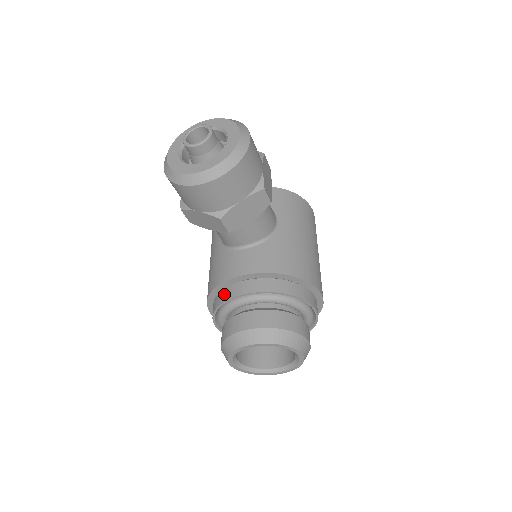
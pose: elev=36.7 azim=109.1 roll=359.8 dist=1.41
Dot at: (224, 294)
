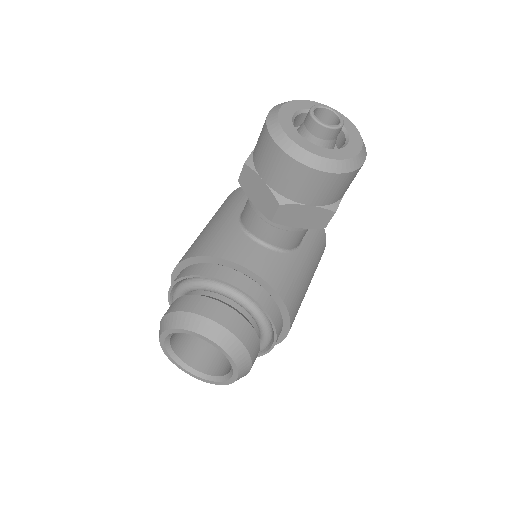
Dot at: (211, 269)
